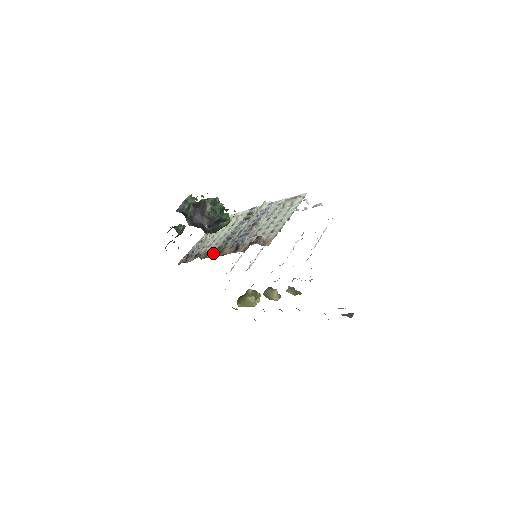
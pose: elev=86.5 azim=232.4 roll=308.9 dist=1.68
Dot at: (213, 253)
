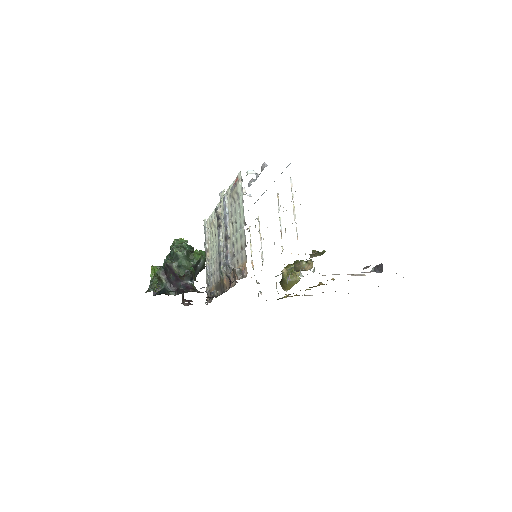
Dot at: (219, 287)
